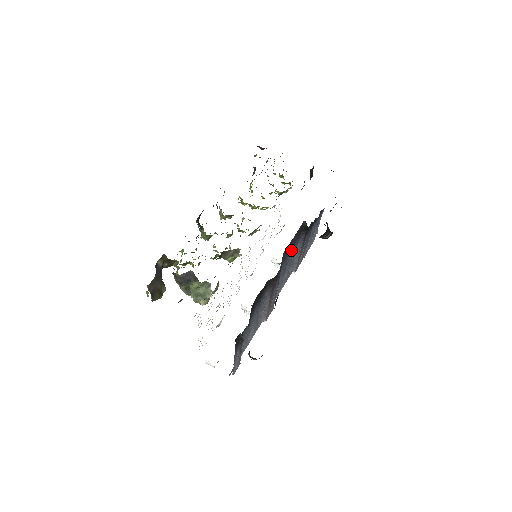
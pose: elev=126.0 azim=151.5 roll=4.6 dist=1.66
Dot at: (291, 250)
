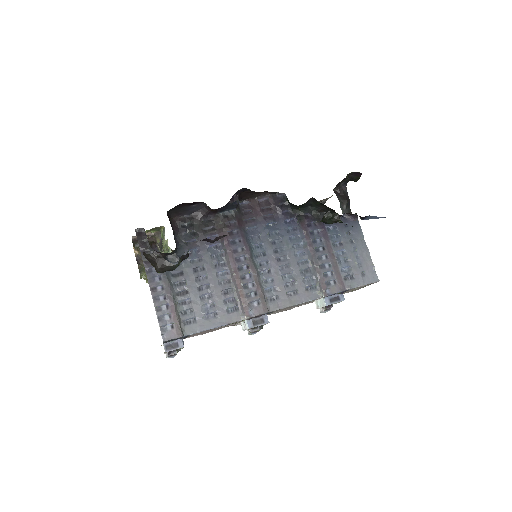
Dot at: (270, 222)
